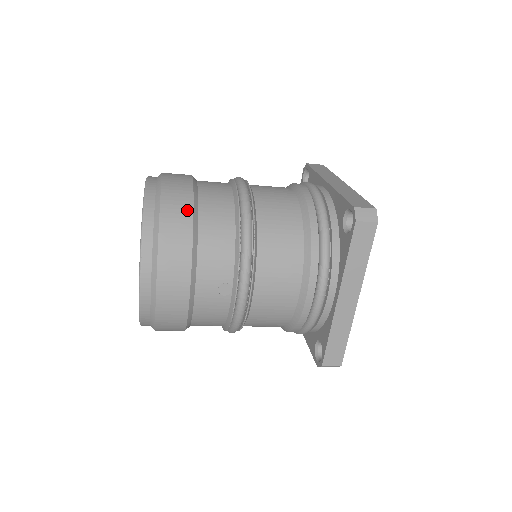
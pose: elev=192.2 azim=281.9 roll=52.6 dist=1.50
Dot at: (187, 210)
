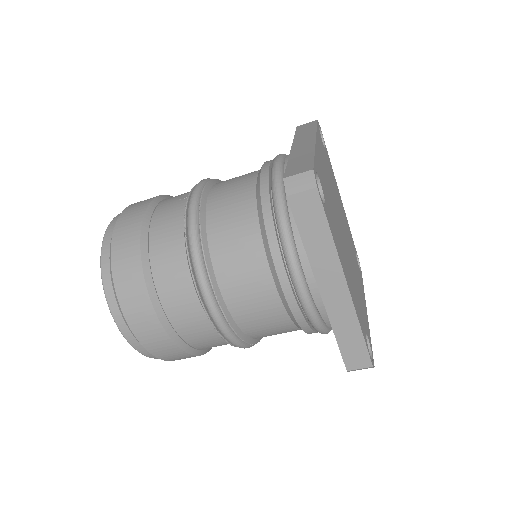
Dot at: occluded
